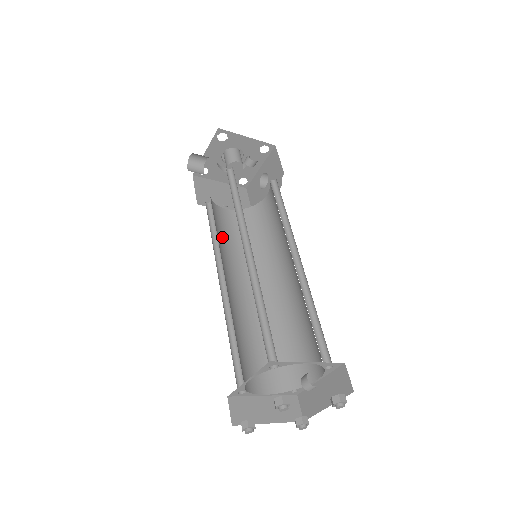
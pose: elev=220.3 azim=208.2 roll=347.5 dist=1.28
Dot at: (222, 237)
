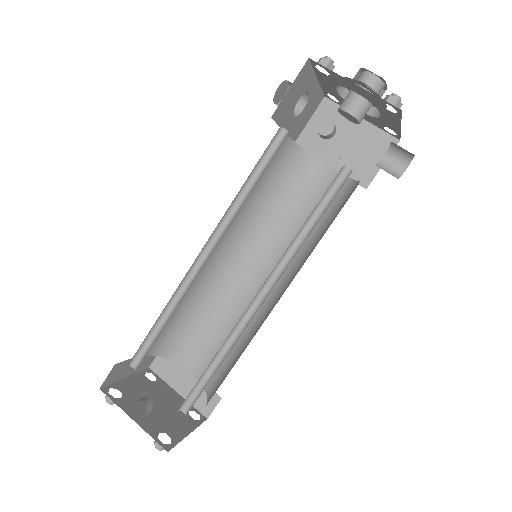
Dot at: (280, 203)
